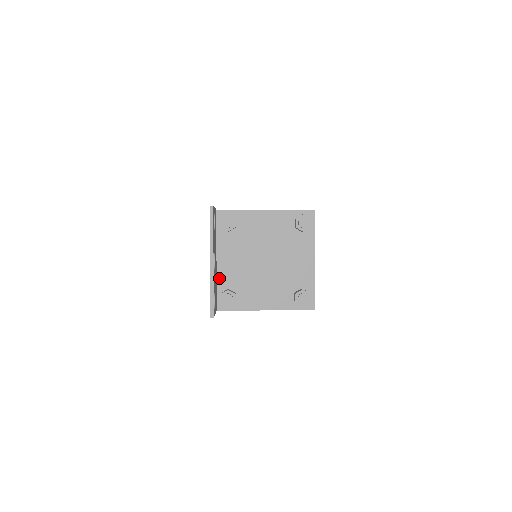
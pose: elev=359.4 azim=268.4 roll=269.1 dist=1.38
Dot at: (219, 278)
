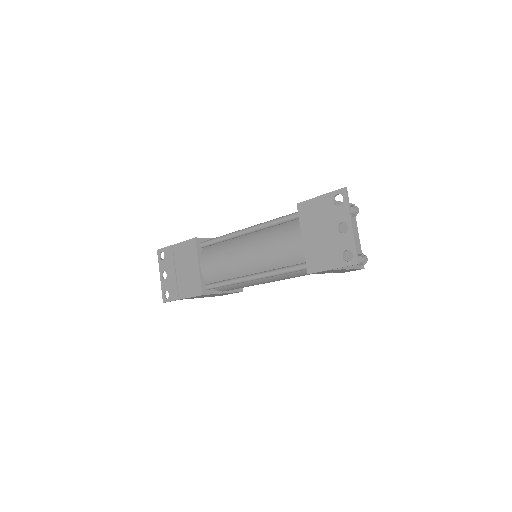
Dot at: (328, 246)
